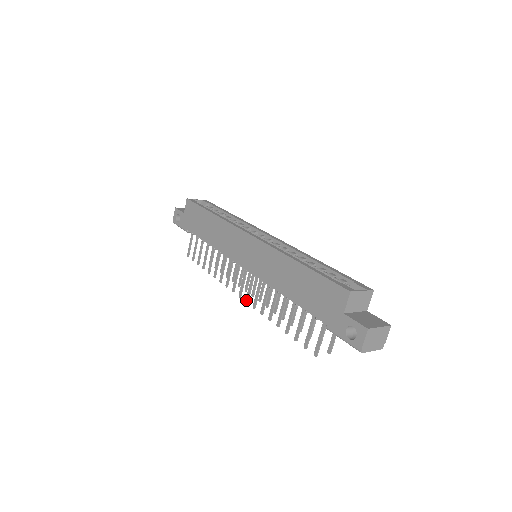
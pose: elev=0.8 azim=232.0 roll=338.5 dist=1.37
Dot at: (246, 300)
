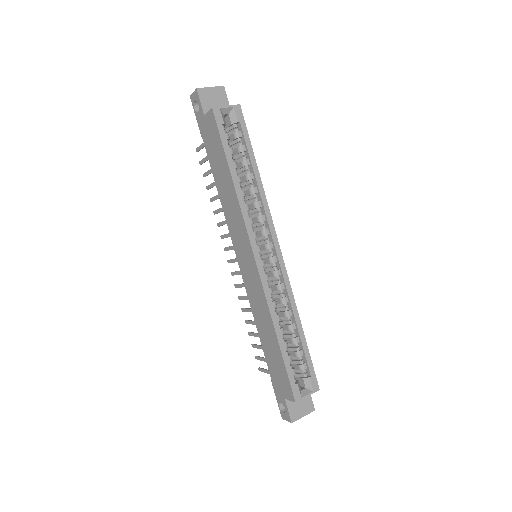
Dot at: (232, 273)
